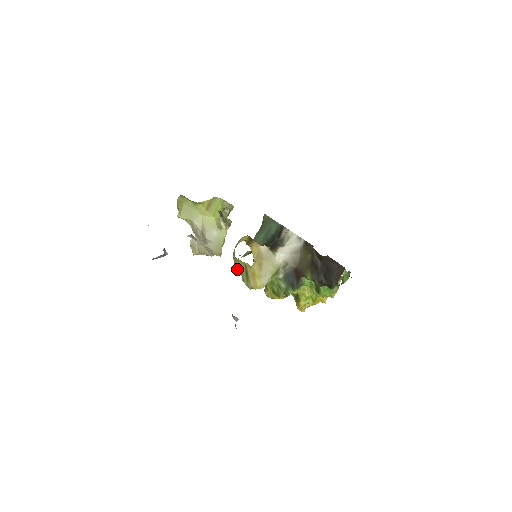
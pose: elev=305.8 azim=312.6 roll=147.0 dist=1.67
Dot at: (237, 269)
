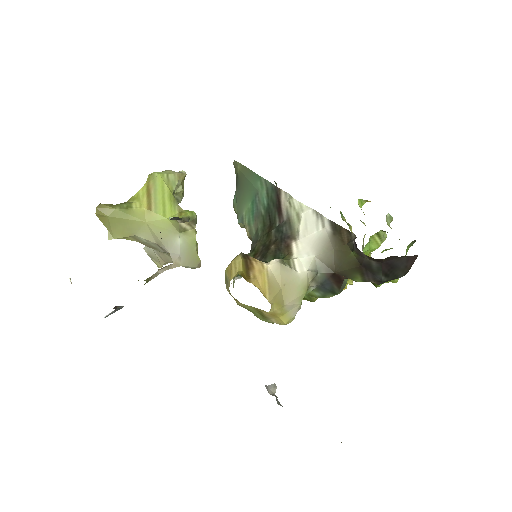
Dot at: occluded
